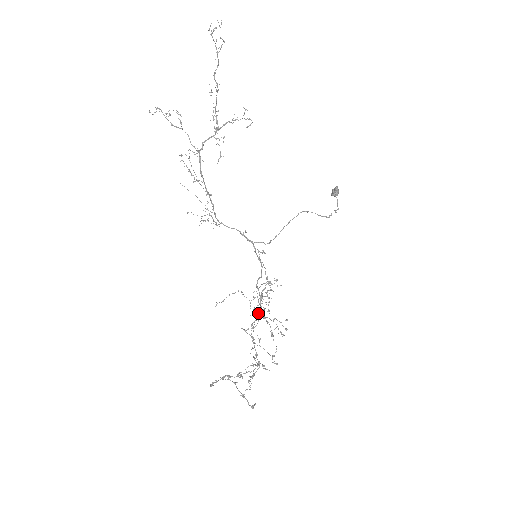
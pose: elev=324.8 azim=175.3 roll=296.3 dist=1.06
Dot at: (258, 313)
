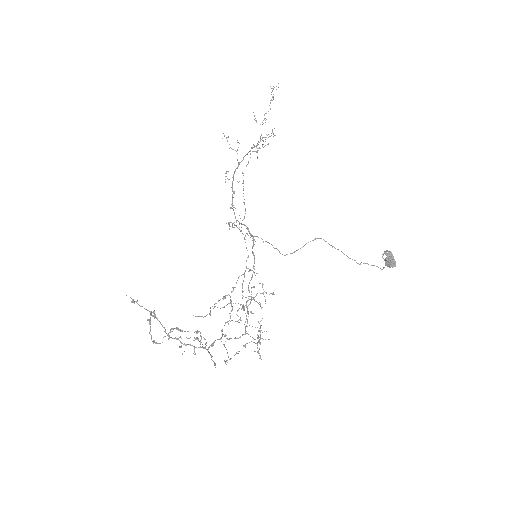
Dot at: occluded
